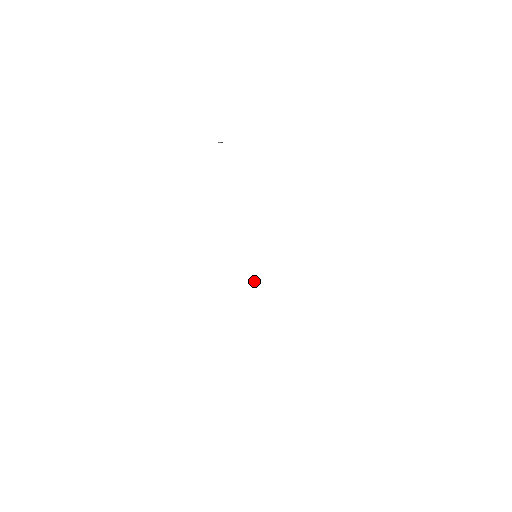
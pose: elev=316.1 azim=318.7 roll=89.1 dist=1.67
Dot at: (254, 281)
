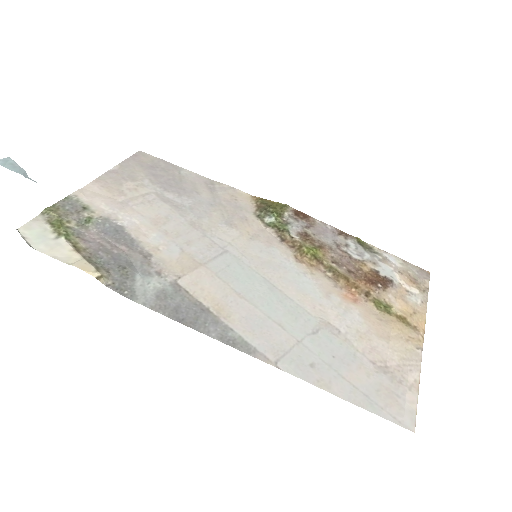
Dot at: (270, 211)
